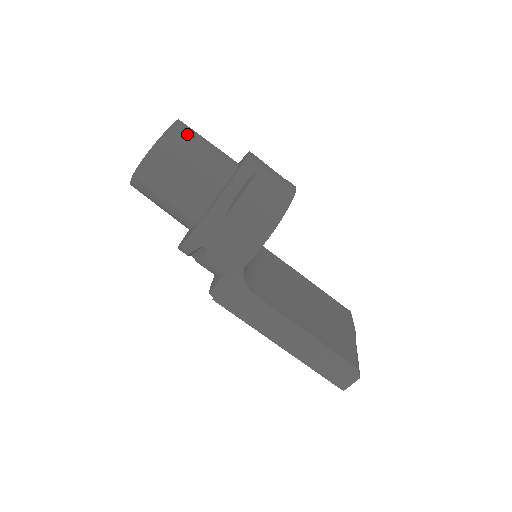
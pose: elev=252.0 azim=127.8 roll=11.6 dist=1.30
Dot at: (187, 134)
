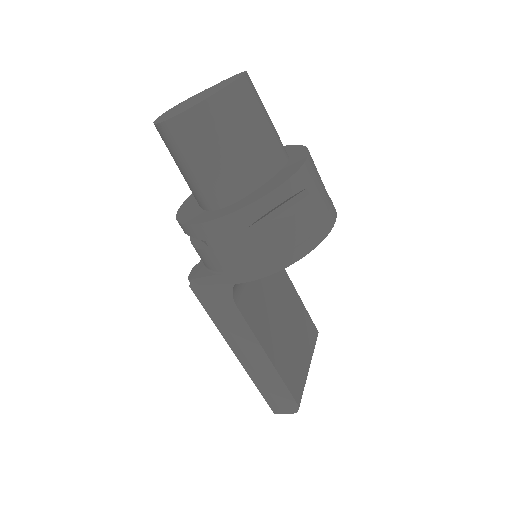
Dot at: (248, 99)
